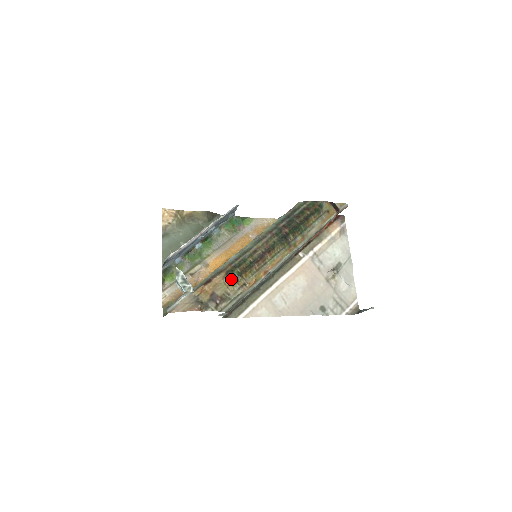
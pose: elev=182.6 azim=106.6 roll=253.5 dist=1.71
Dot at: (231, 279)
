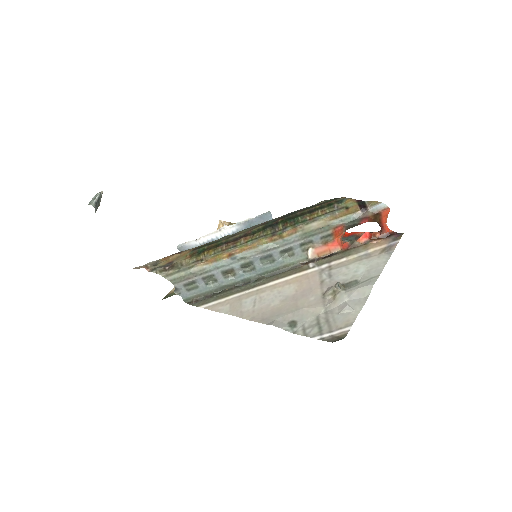
Dot at: (194, 253)
